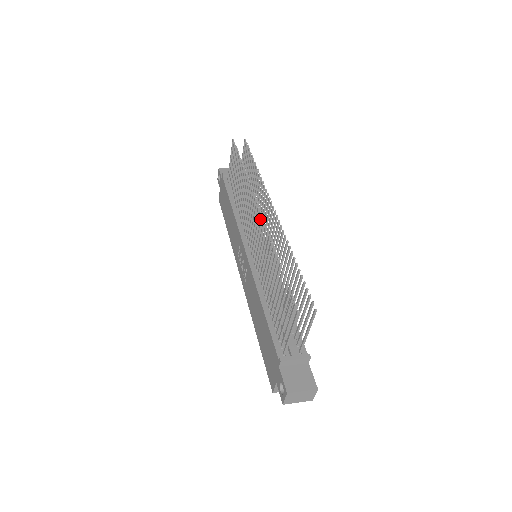
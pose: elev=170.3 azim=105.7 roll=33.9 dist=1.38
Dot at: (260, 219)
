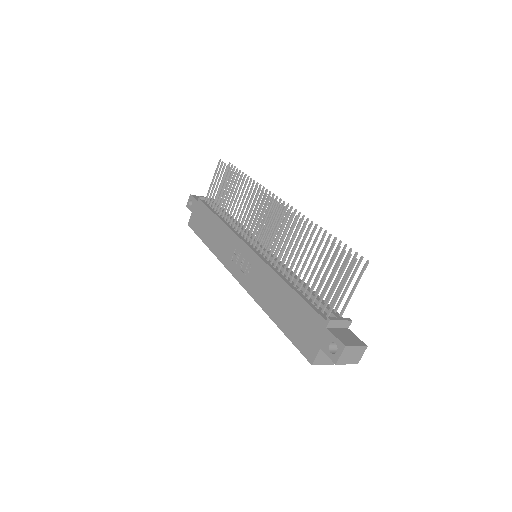
Dot at: occluded
